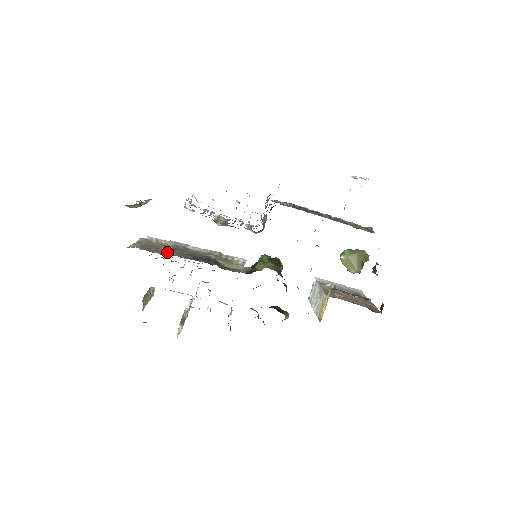
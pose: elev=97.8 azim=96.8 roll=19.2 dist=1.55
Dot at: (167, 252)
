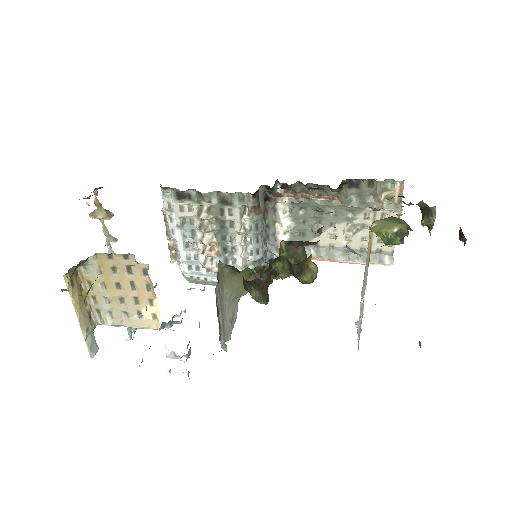
Dot at: occluded
